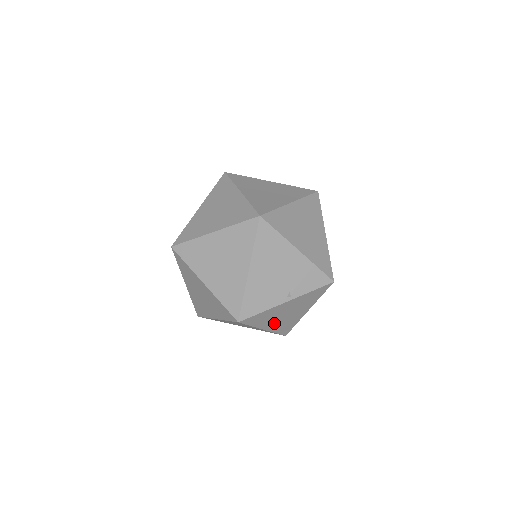
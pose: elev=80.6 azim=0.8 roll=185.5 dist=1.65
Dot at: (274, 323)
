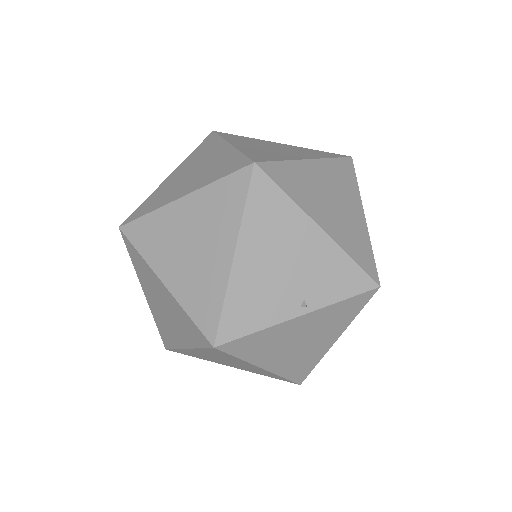
Dot at: (279, 358)
